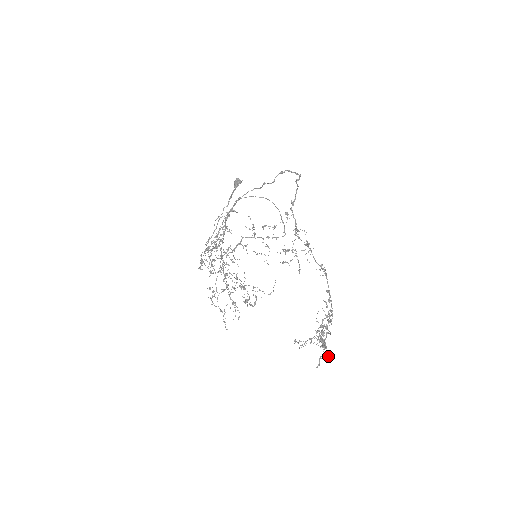
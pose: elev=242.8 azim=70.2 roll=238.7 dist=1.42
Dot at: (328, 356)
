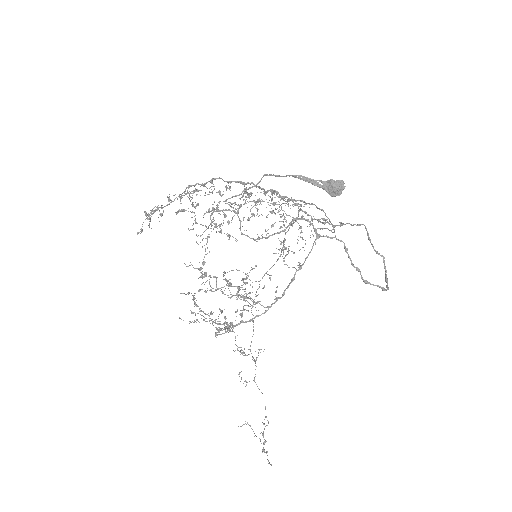
Dot at: occluded
